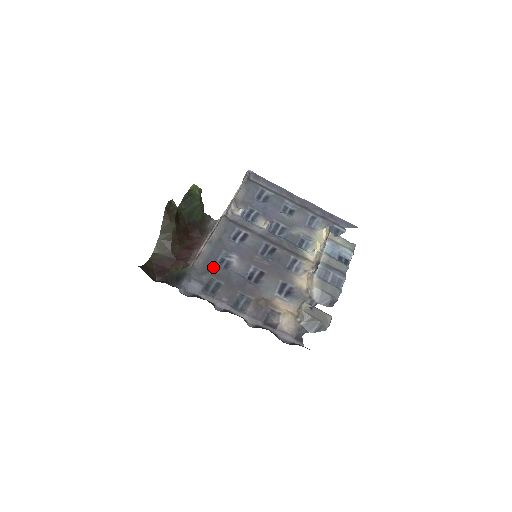
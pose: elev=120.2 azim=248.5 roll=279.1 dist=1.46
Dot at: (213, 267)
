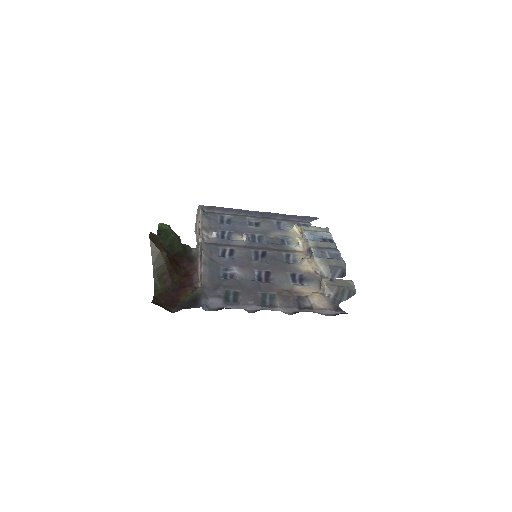
Dot at: (221, 282)
